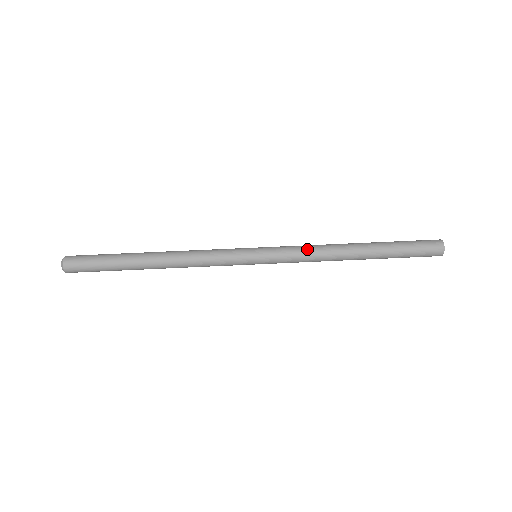
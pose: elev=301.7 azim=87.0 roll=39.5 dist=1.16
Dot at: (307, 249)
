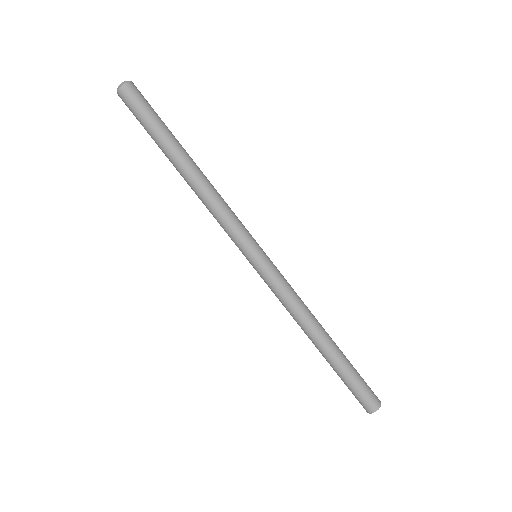
Dot at: (292, 299)
